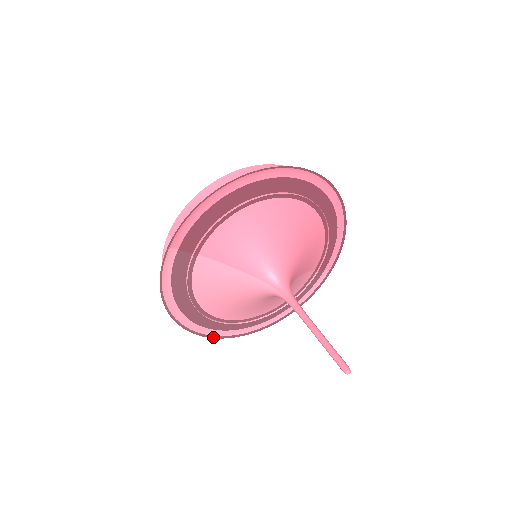
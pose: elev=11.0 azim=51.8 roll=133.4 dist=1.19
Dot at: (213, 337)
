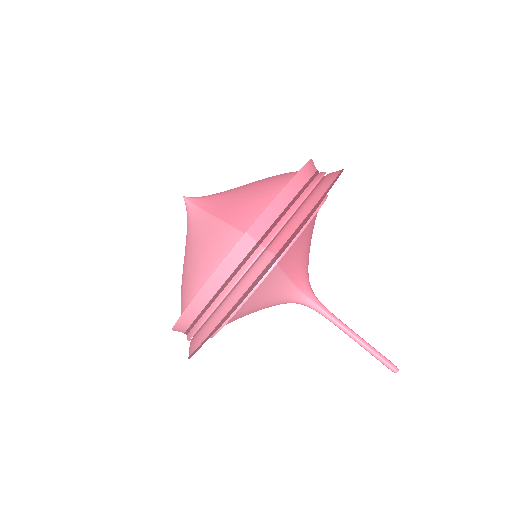
Dot at: occluded
